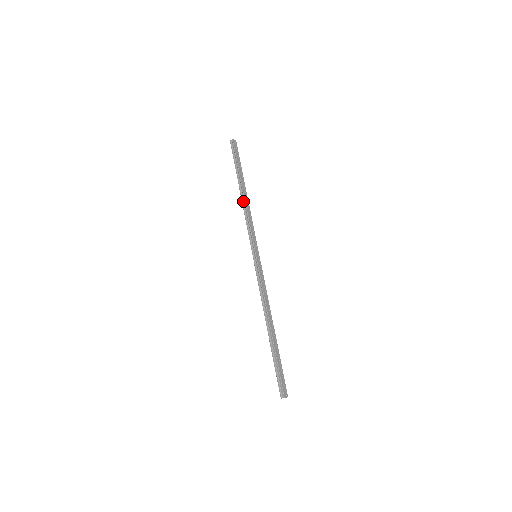
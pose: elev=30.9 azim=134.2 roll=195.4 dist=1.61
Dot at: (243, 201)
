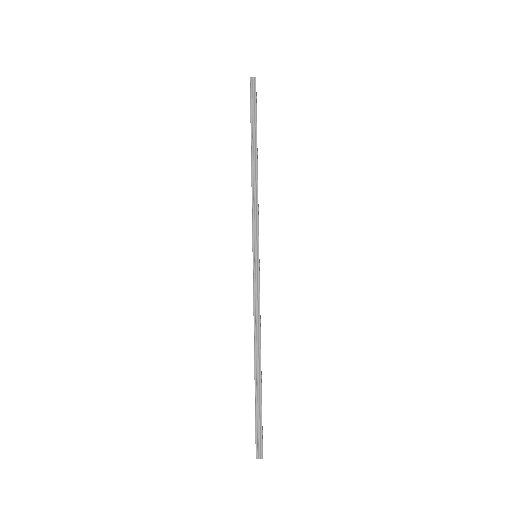
Dot at: (254, 172)
